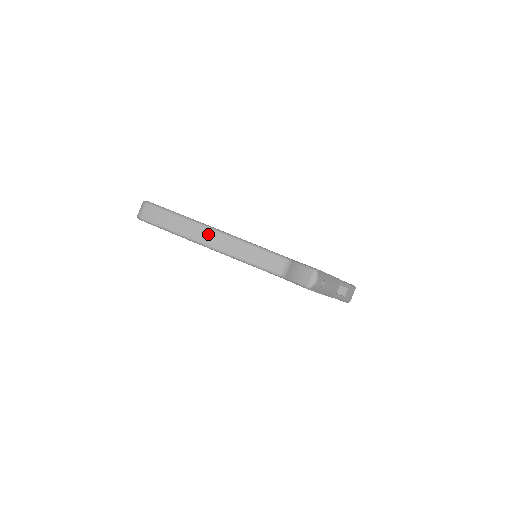
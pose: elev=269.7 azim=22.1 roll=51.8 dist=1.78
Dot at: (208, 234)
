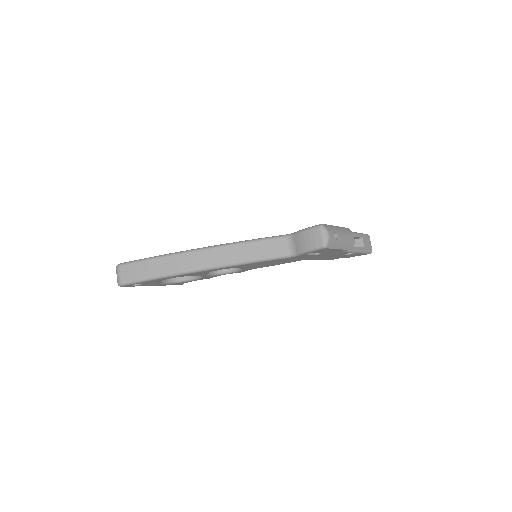
Dot at: (196, 257)
